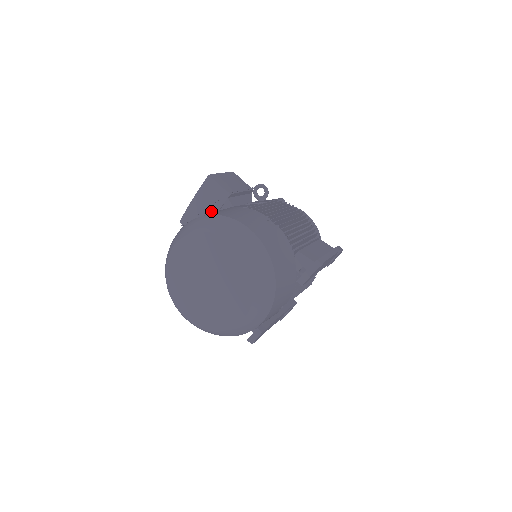
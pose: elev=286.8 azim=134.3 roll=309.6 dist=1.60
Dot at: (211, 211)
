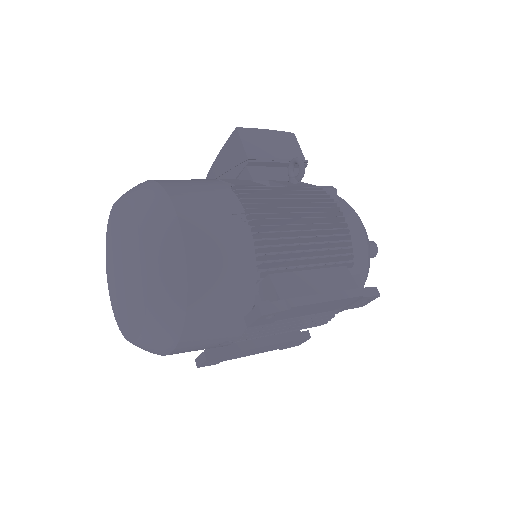
Dot at: (229, 177)
